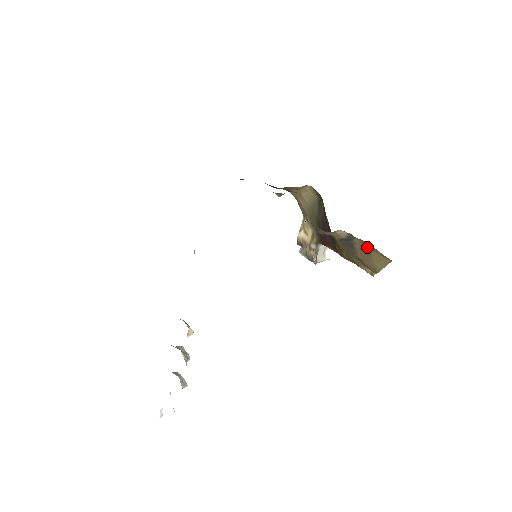
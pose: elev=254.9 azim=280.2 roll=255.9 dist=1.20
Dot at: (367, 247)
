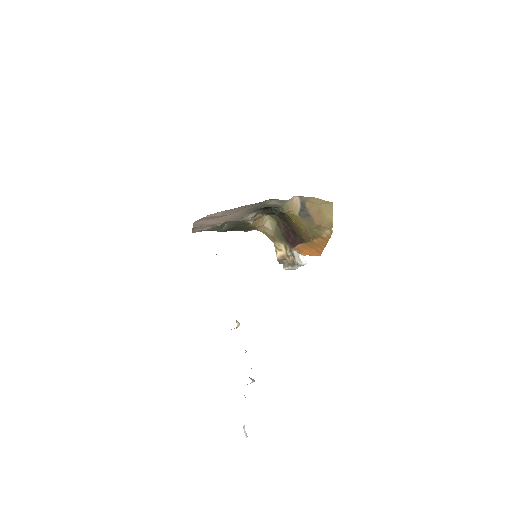
Dot at: (315, 205)
